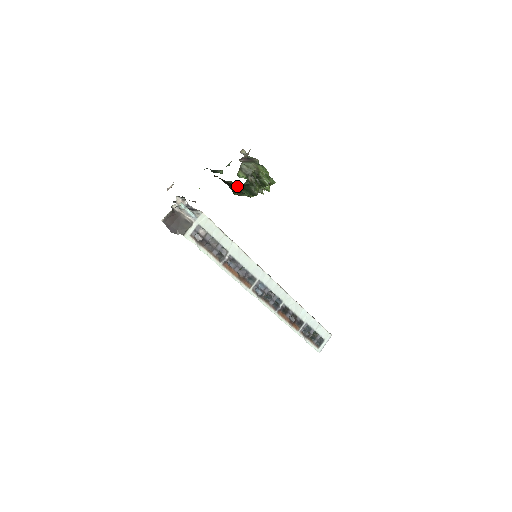
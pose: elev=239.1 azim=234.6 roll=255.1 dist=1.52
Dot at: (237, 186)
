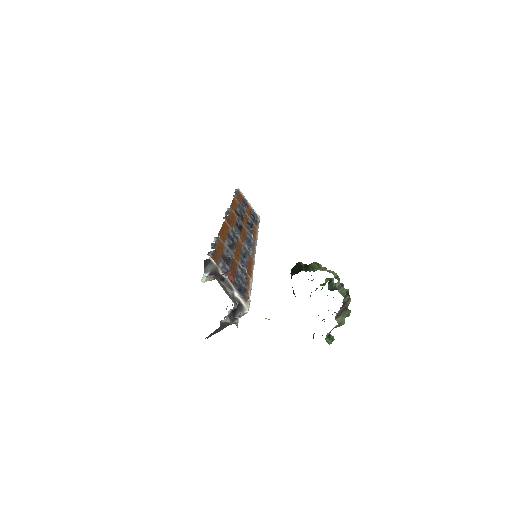
Dot at: occluded
